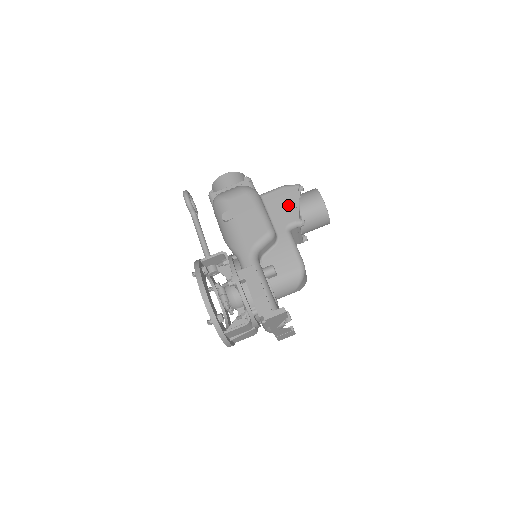
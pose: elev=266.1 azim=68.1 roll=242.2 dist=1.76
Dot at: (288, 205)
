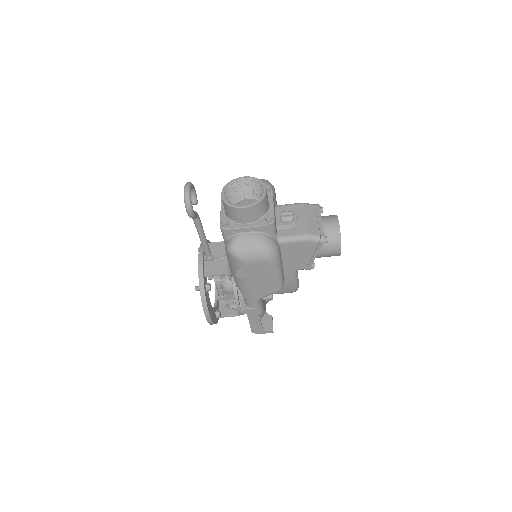
Dot at: (305, 256)
